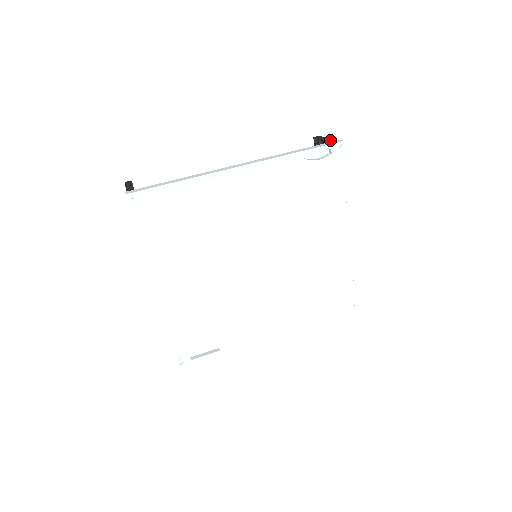
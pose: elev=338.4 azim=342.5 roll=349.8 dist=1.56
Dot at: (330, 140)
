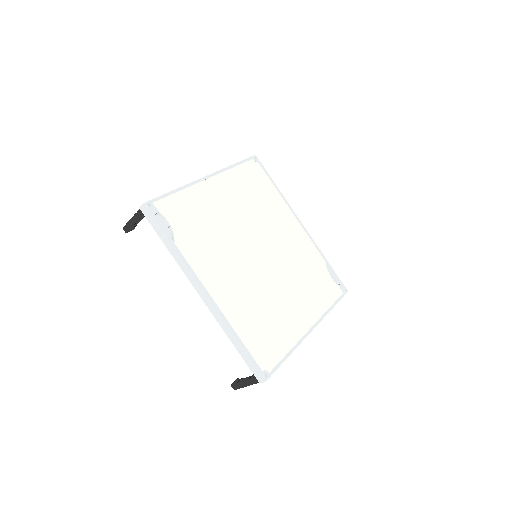
Dot at: occluded
